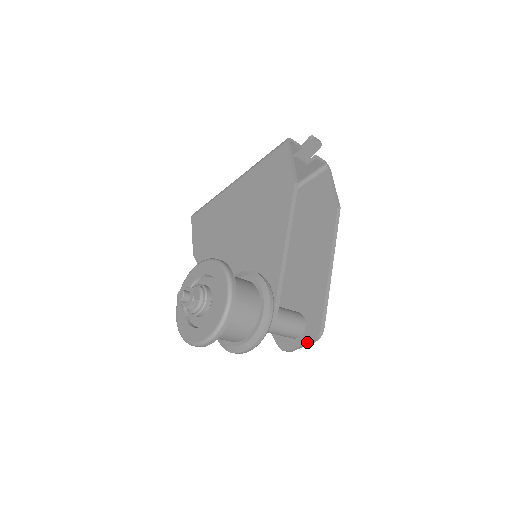
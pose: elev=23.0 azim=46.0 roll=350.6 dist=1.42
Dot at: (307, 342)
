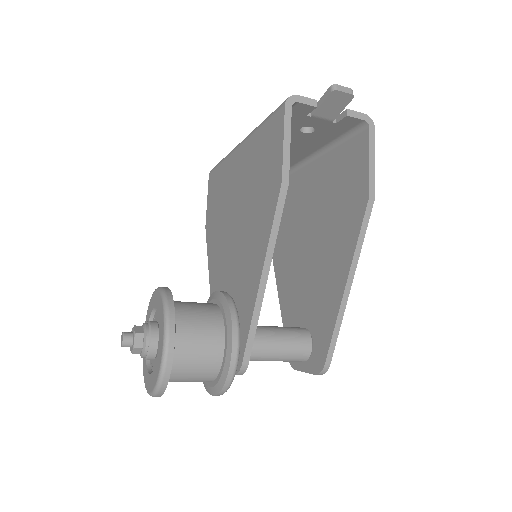
Dot at: (310, 372)
